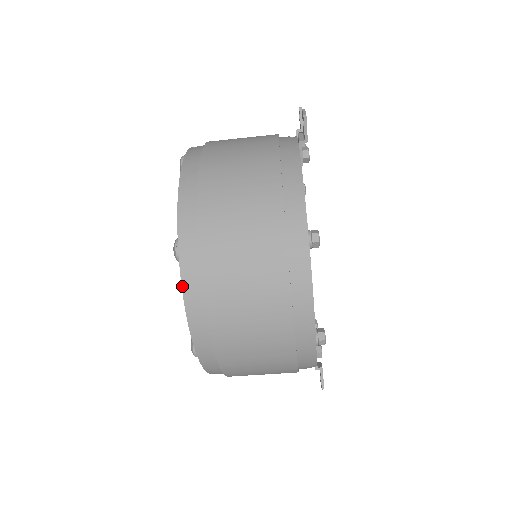
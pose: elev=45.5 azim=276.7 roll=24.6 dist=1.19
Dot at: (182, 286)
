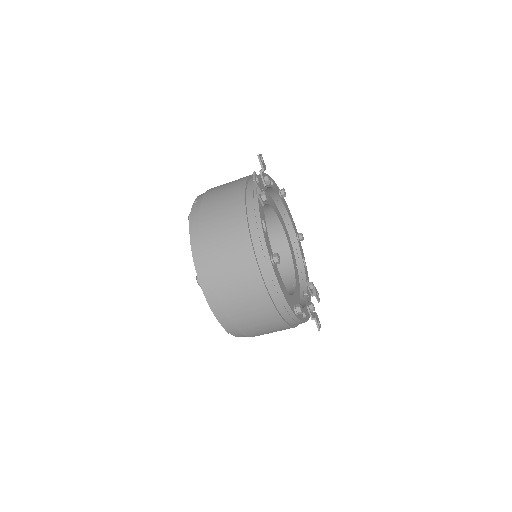
Dot at: (207, 301)
